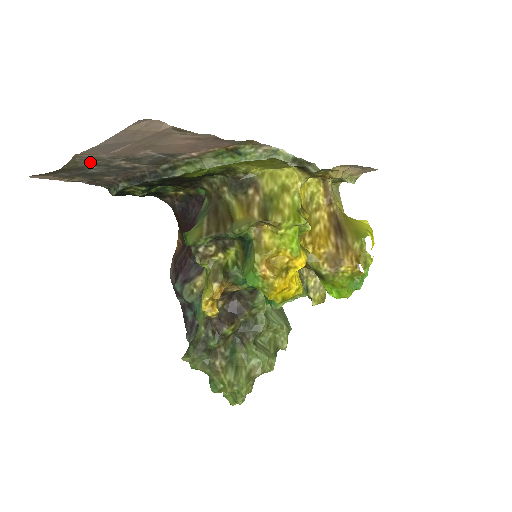
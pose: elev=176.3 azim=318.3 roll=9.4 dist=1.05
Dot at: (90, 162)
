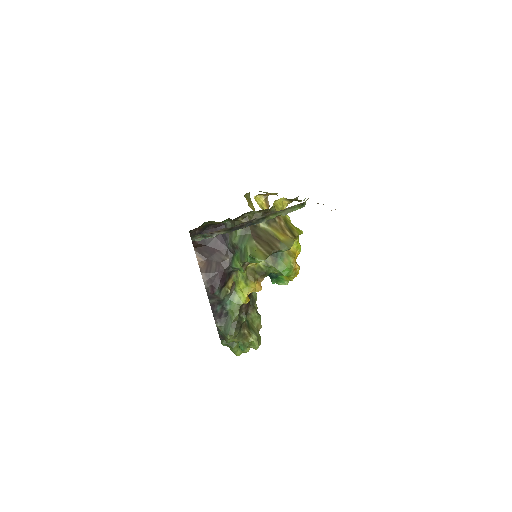
Dot at: occluded
